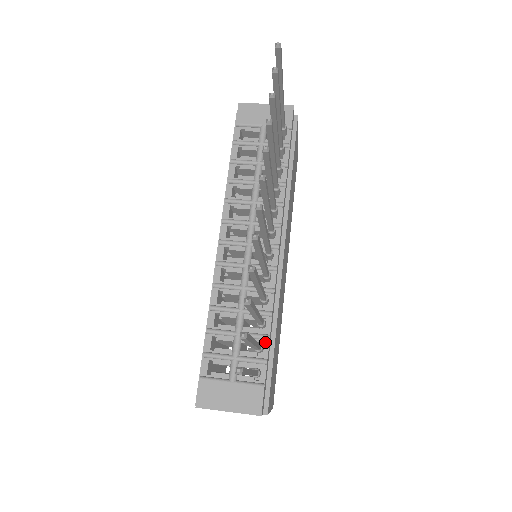
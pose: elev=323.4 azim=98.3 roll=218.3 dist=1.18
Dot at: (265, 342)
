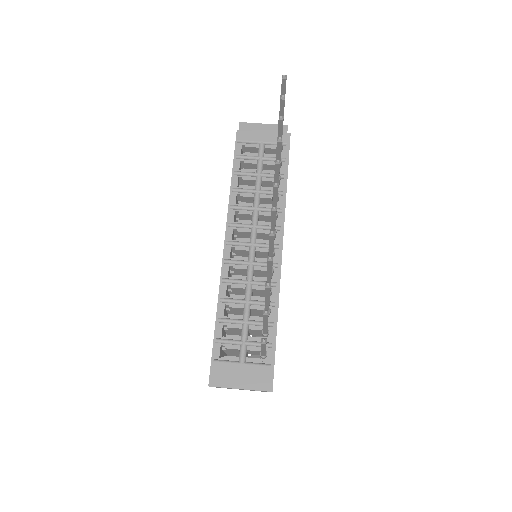
Dot at: (269, 328)
